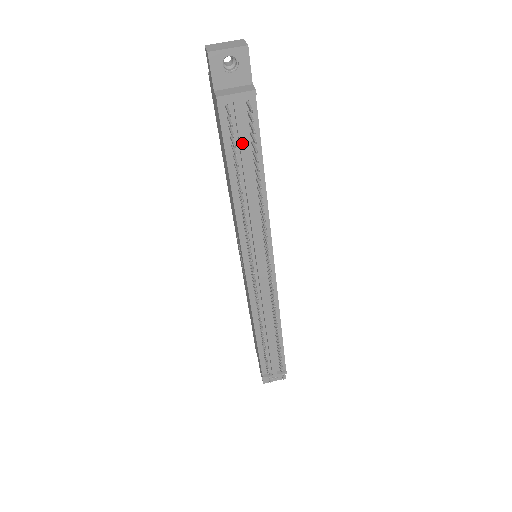
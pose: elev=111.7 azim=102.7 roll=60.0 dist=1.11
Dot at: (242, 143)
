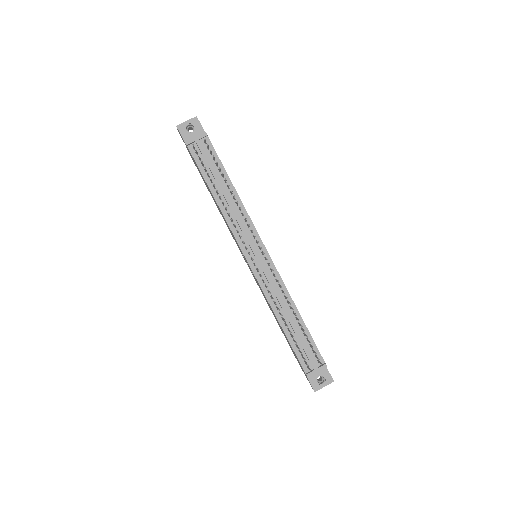
Dot at: (209, 165)
